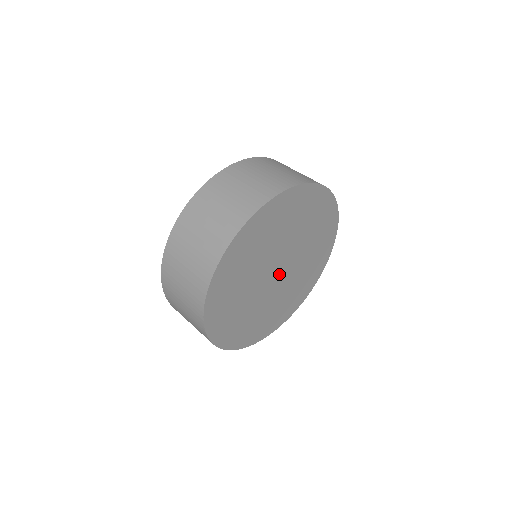
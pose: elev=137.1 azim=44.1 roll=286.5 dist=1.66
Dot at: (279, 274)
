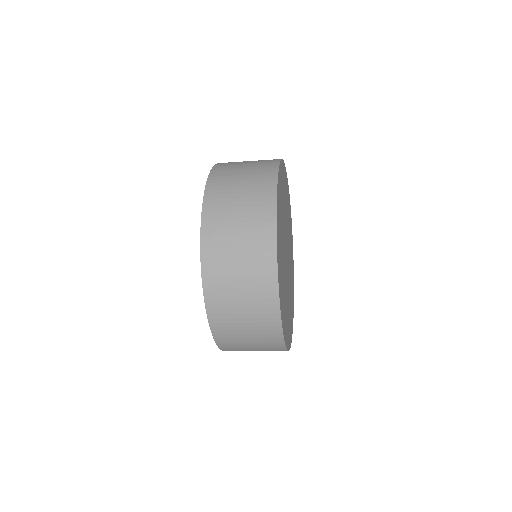
Dot at: (287, 261)
